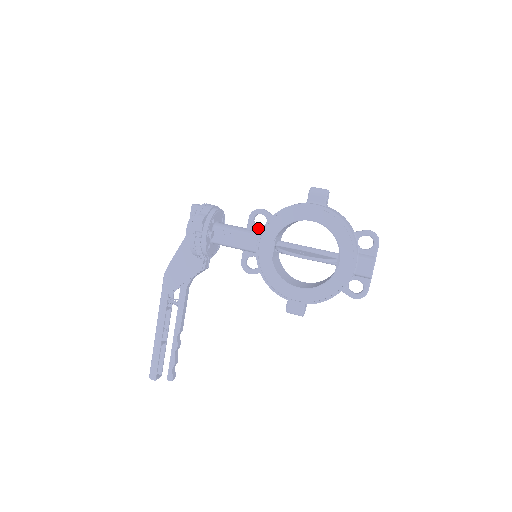
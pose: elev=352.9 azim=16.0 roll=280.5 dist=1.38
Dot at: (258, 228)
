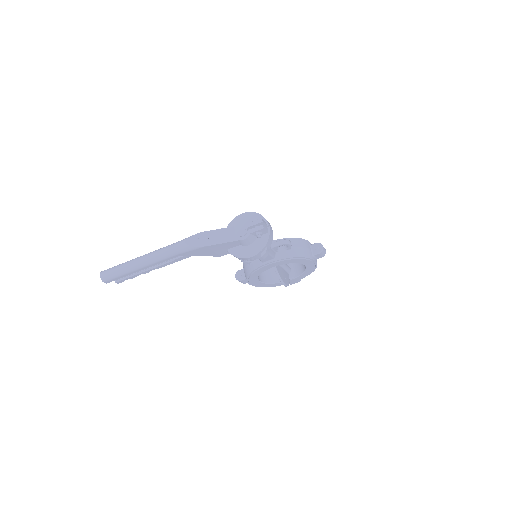
Dot at: (277, 250)
